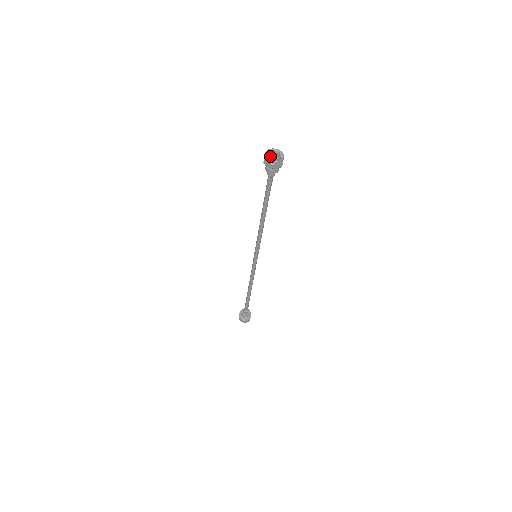
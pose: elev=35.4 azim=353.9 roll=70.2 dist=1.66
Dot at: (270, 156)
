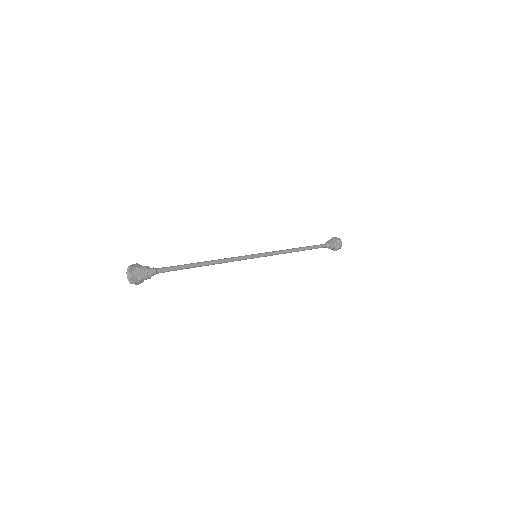
Dot at: occluded
